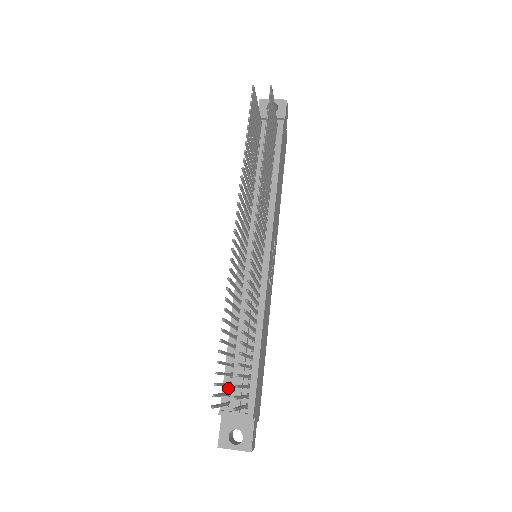
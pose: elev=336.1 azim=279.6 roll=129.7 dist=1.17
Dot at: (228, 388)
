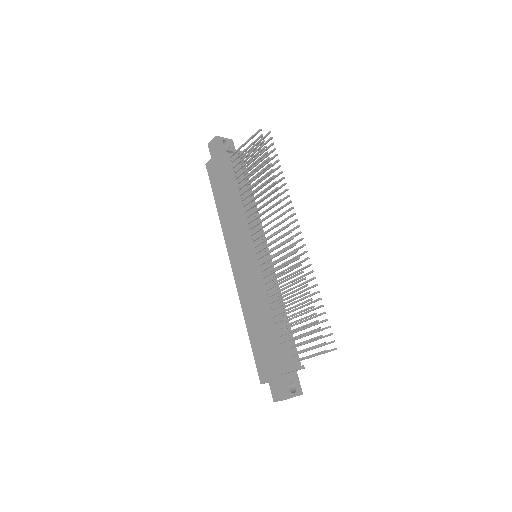
Dot at: (282, 353)
